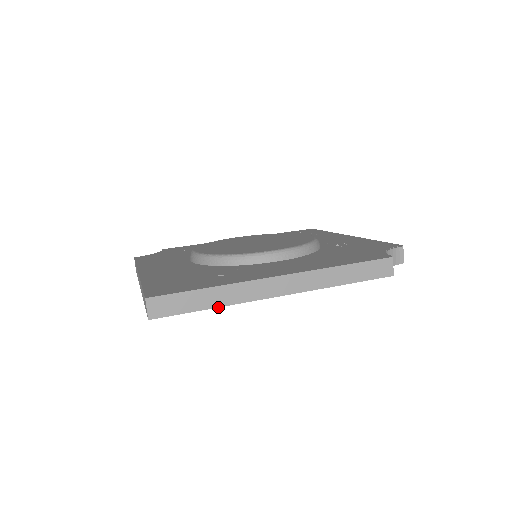
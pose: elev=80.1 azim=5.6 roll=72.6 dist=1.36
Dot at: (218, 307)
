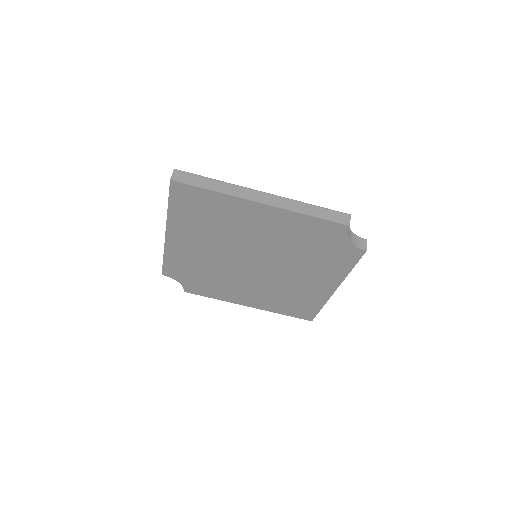
Dot at: (217, 192)
